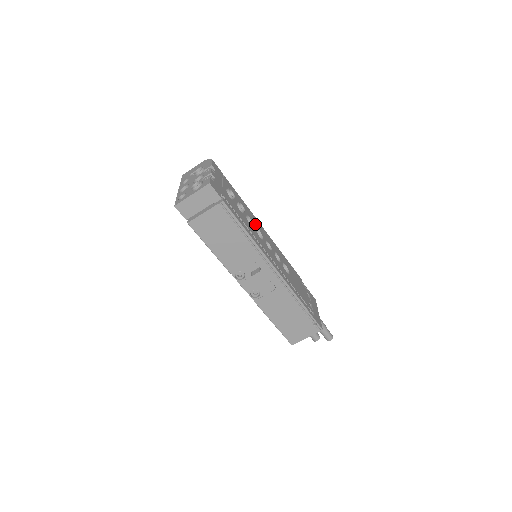
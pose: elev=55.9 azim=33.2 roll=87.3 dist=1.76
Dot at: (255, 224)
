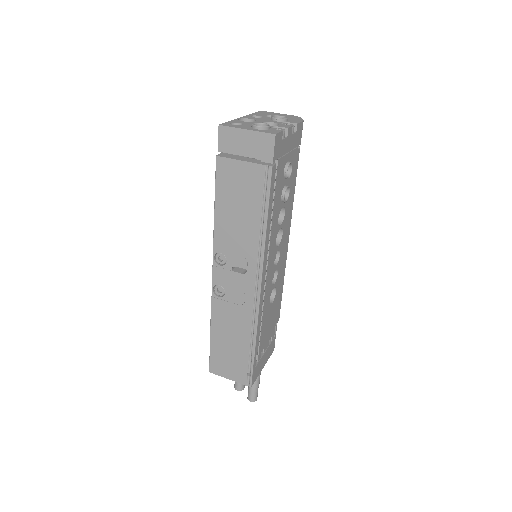
Dot at: (284, 224)
